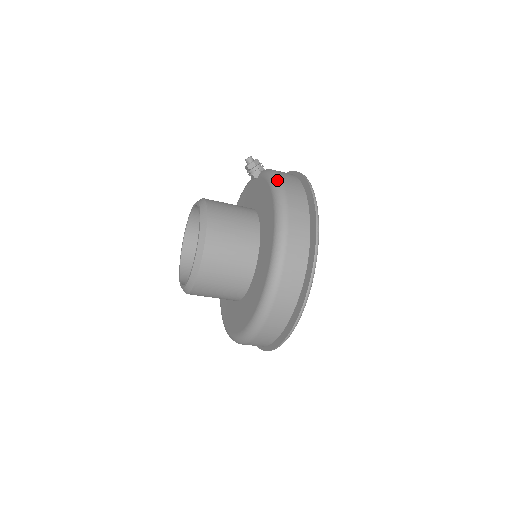
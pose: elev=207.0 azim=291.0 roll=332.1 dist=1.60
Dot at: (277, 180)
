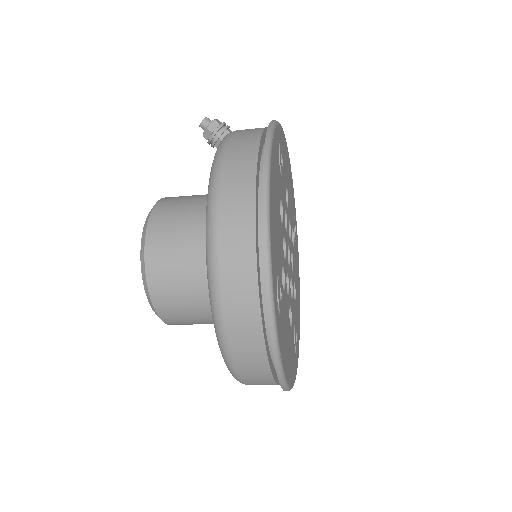
Dot at: (214, 169)
